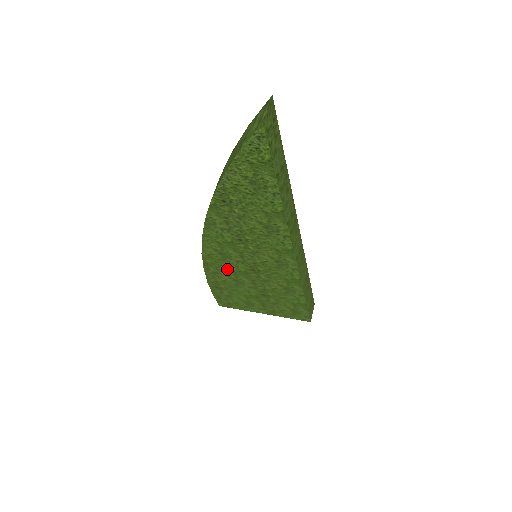
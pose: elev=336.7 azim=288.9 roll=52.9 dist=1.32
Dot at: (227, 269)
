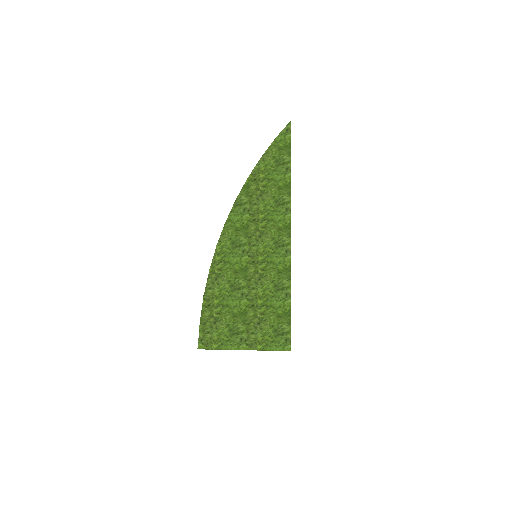
Dot at: (231, 266)
